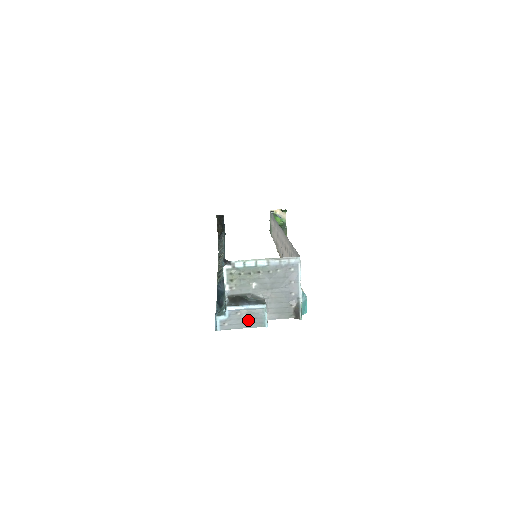
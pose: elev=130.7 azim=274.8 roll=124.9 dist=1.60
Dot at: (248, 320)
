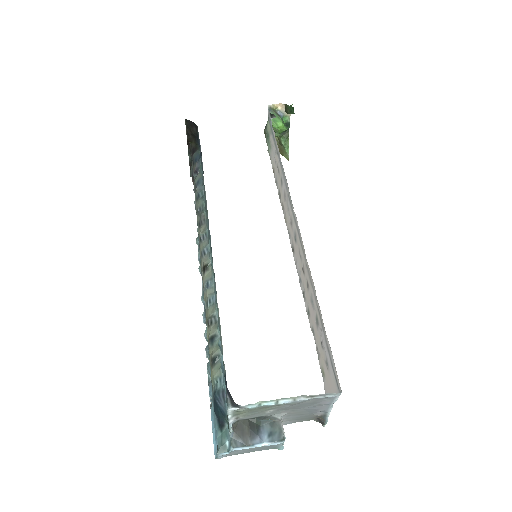
Dot at: (259, 448)
